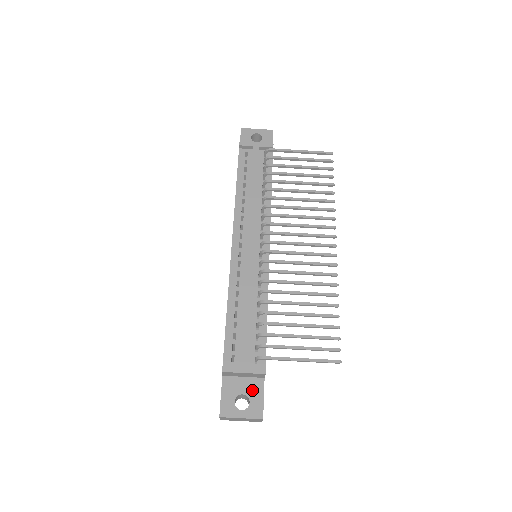
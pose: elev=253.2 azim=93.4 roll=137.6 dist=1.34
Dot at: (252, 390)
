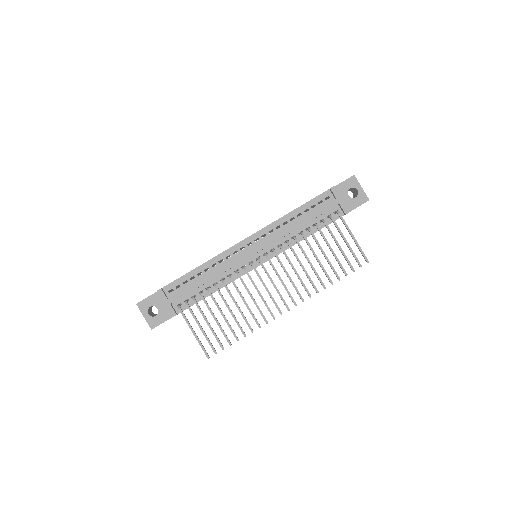
Dot at: (164, 313)
